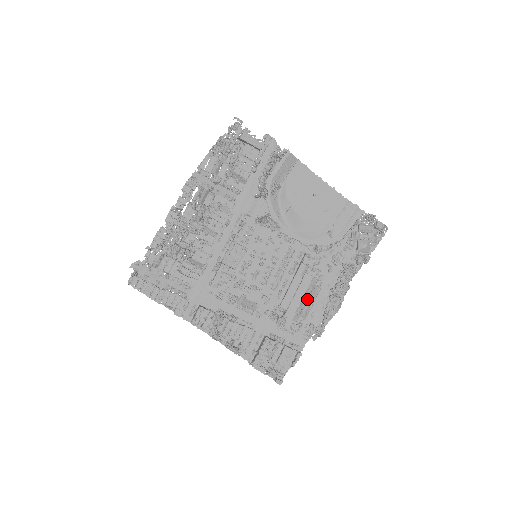
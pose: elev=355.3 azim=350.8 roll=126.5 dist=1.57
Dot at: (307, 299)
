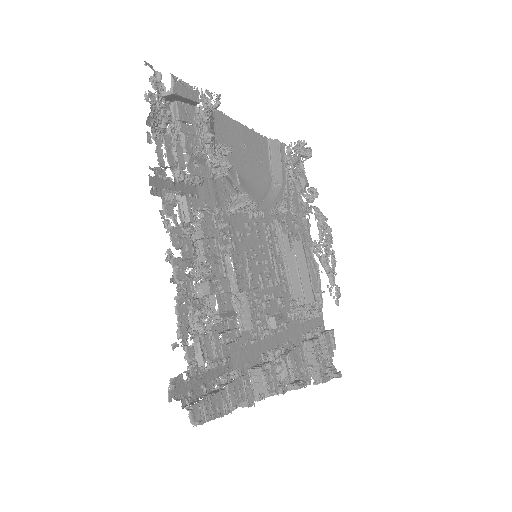
Dot at: occluded
